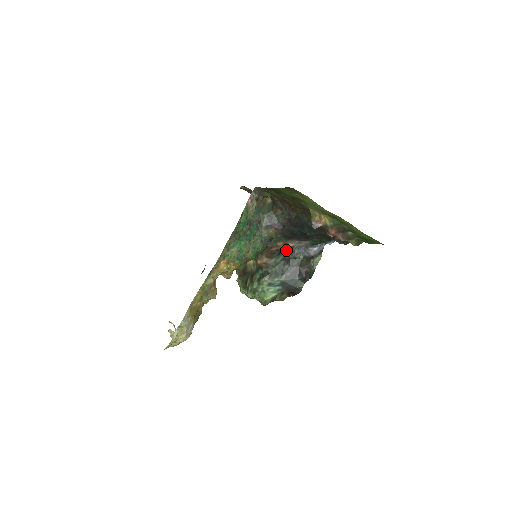
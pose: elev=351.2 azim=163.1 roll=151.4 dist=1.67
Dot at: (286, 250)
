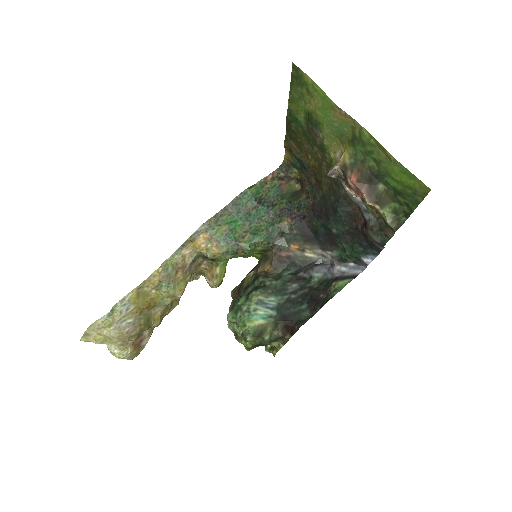
Dot at: (301, 262)
